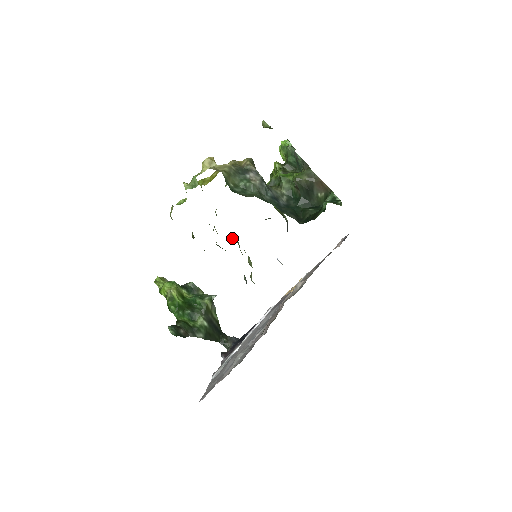
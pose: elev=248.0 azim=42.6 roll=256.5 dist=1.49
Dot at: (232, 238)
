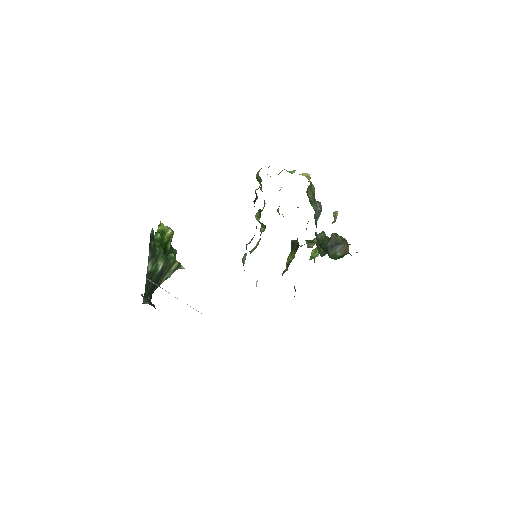
Dot at: (262, 227)
